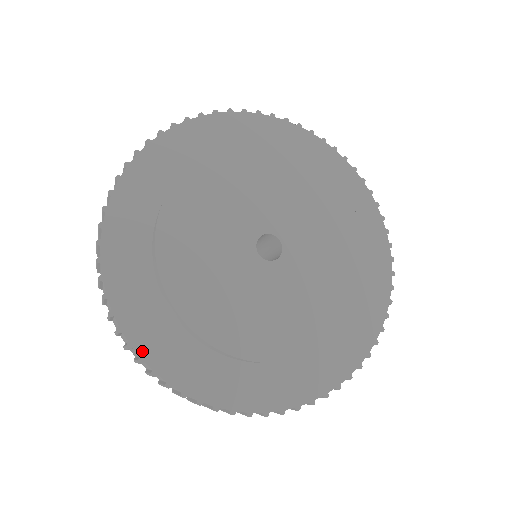
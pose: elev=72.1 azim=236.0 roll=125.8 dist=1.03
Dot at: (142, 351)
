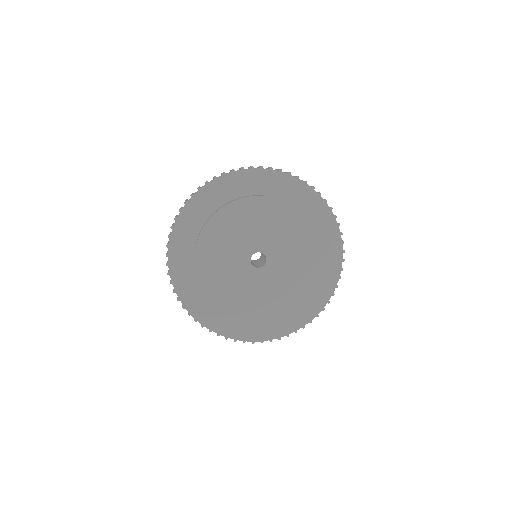
Dot at: (259, 339)
